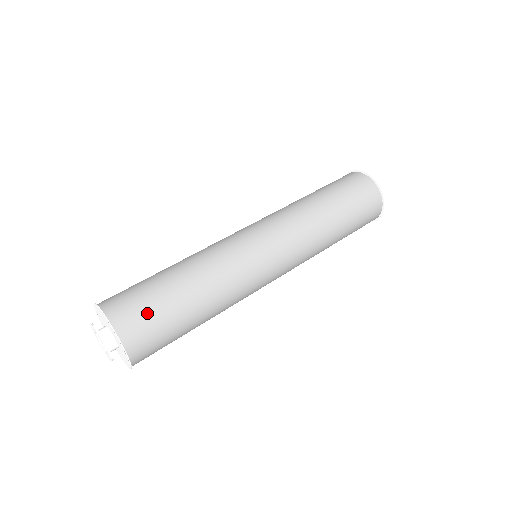
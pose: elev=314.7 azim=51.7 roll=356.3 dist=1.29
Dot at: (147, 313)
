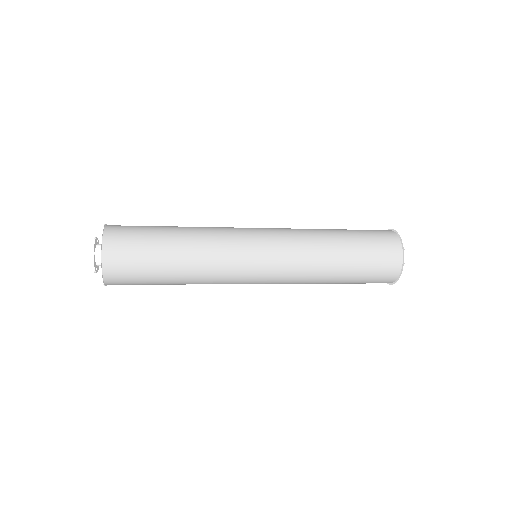
Dot at: occluded
